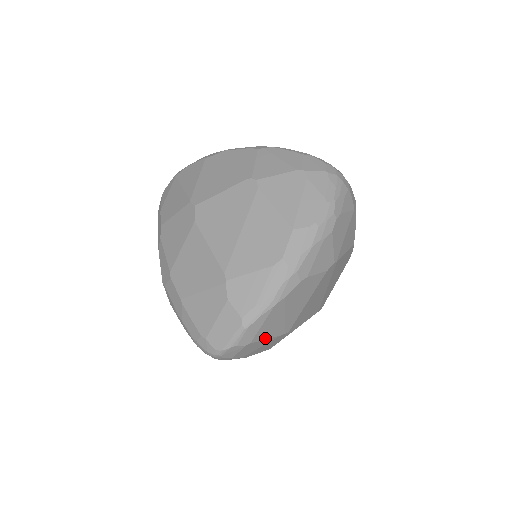
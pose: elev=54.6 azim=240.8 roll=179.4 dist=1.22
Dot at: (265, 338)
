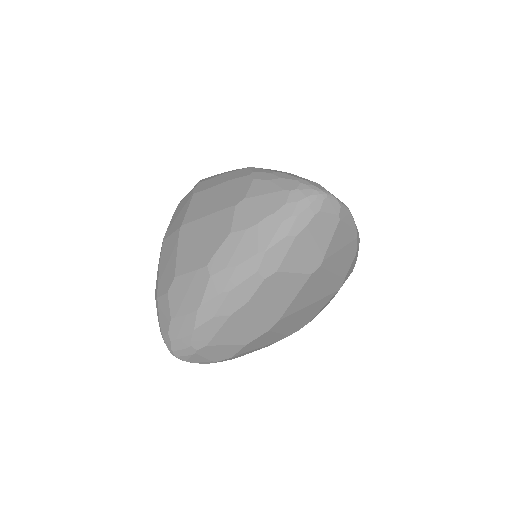
Dot at: (333, 237)
